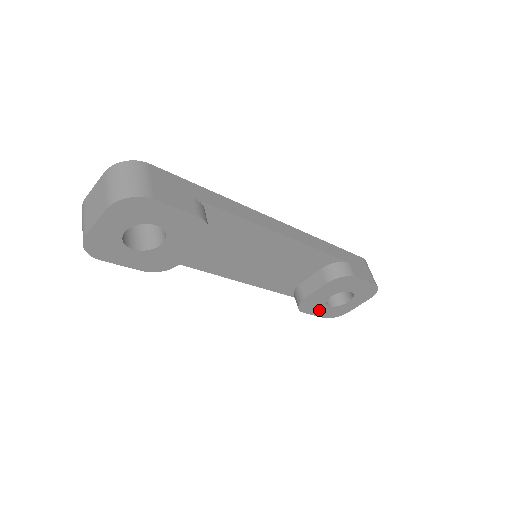
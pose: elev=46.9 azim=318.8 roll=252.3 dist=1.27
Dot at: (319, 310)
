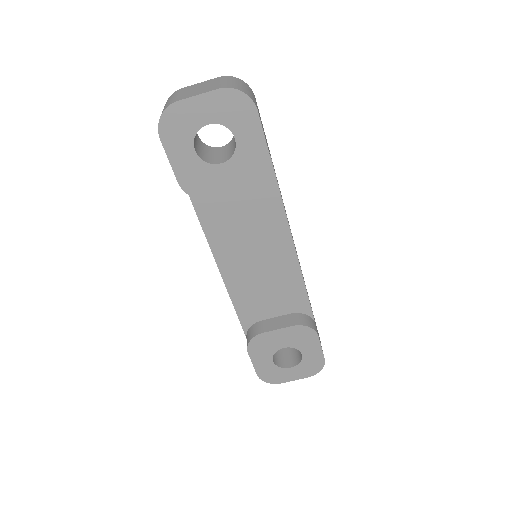
Dot at: (262, 360)
